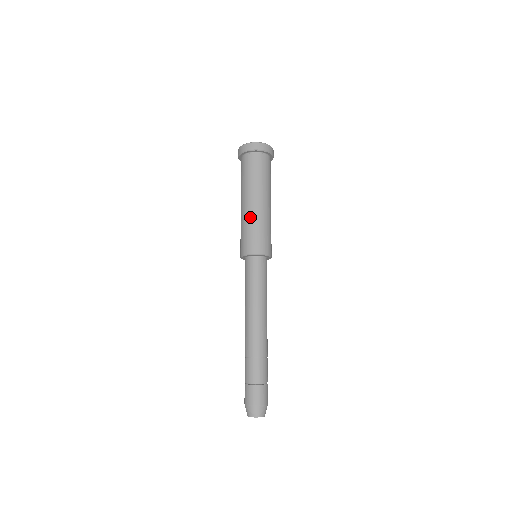
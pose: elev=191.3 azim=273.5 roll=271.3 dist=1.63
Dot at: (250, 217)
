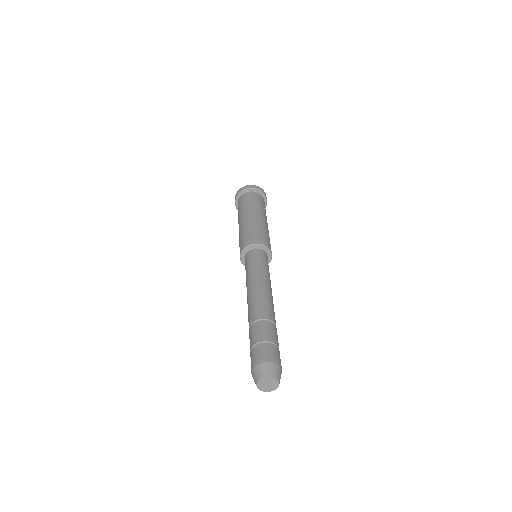
Dot at: (248, 224)
